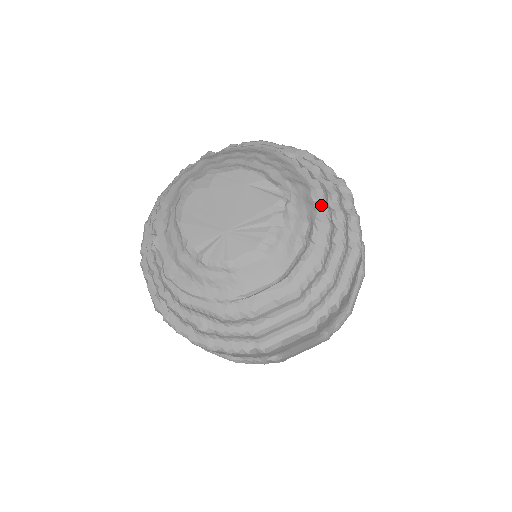
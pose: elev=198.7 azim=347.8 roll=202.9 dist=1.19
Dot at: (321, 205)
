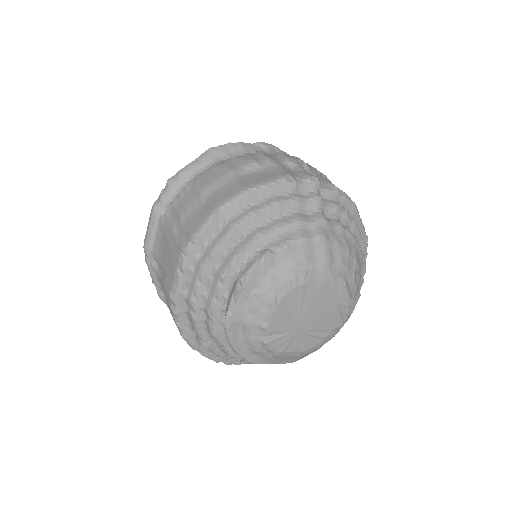
Dot at: occluded
